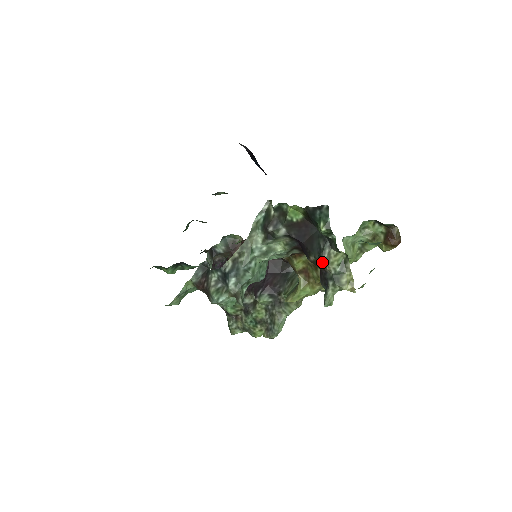
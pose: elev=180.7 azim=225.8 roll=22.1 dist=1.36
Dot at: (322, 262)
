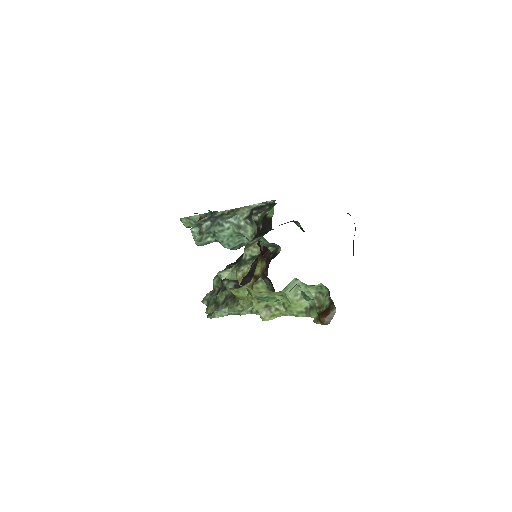
Dot at: (245, 245)
